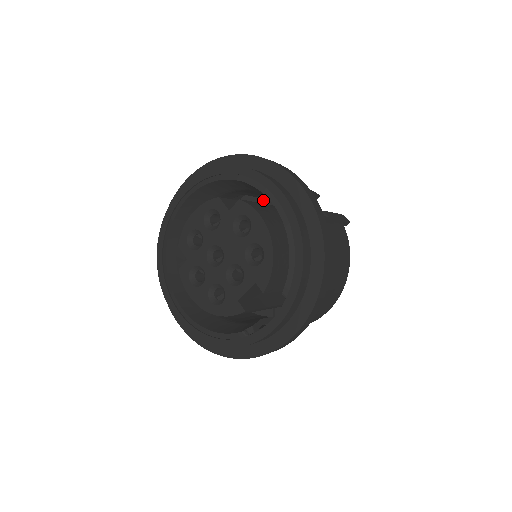
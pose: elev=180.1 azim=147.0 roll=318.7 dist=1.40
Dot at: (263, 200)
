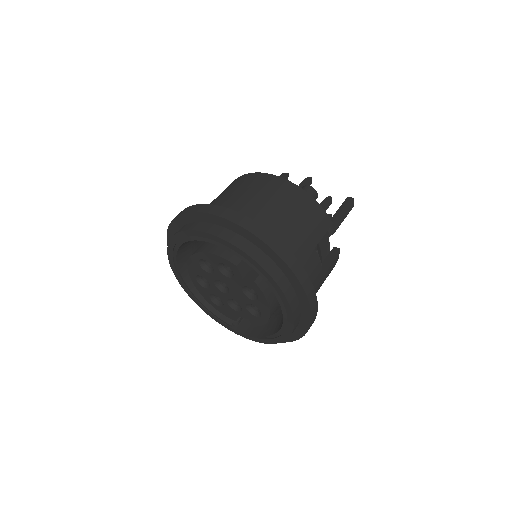
Dot at: occluded
